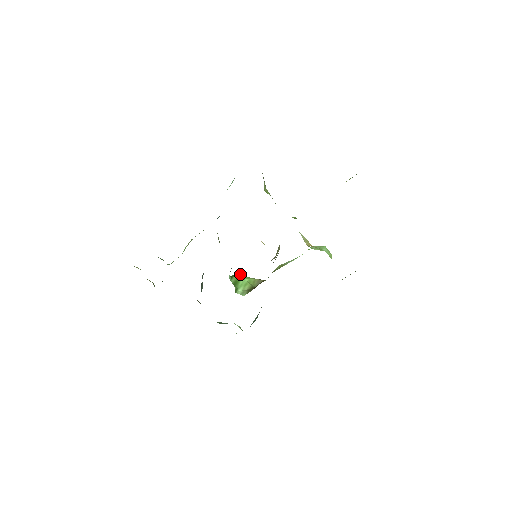
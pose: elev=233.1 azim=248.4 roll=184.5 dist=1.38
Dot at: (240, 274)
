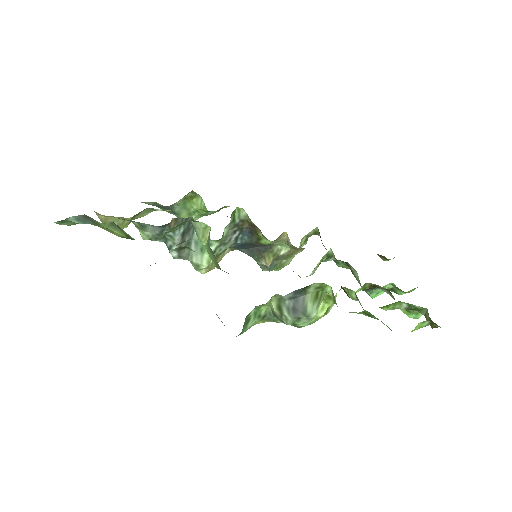
Dot at: occluded
